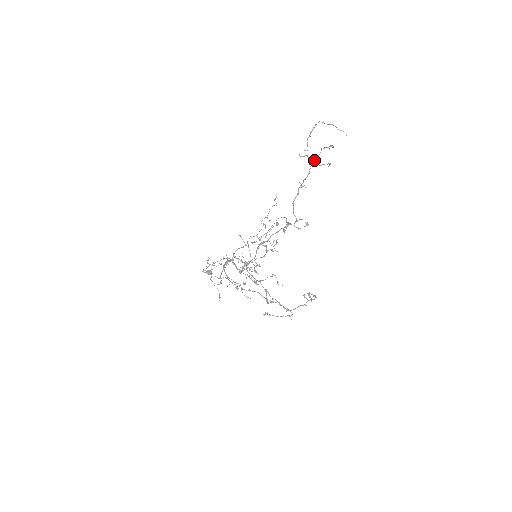
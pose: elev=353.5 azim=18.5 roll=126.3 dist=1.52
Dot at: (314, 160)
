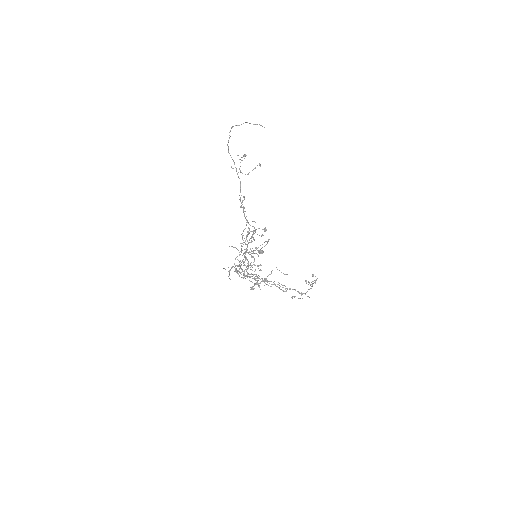
Dot at: (240, 172)
